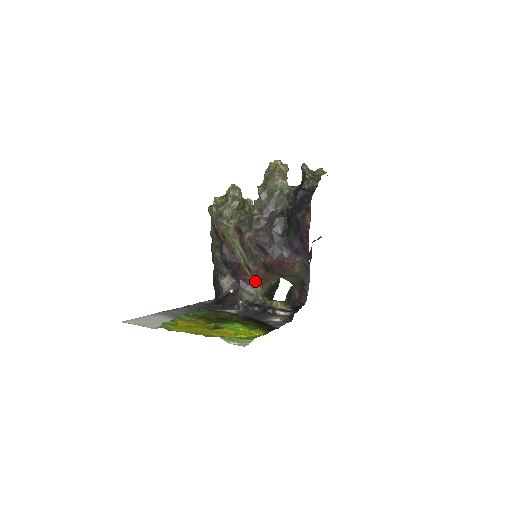
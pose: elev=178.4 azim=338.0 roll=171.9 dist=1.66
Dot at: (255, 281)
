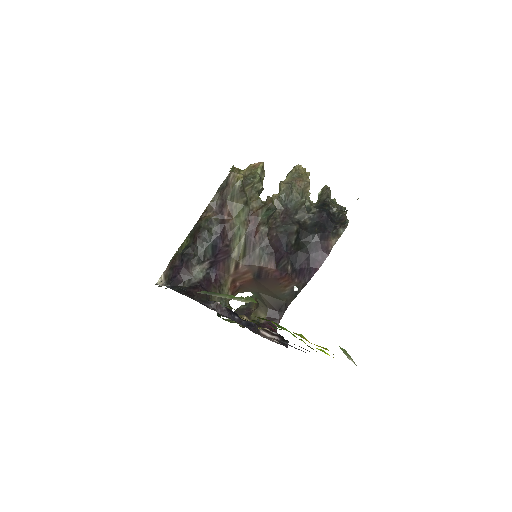
Dot at: (232, 284)
